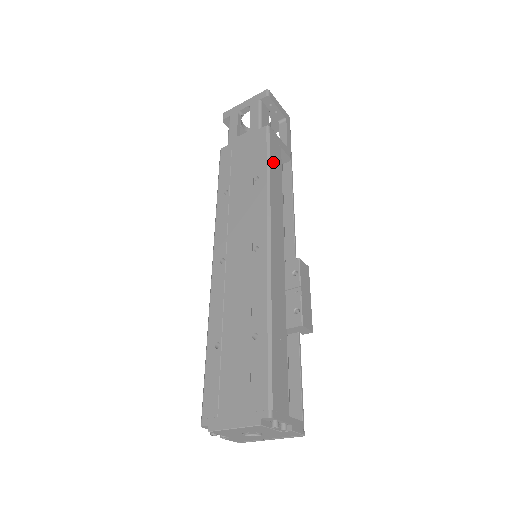
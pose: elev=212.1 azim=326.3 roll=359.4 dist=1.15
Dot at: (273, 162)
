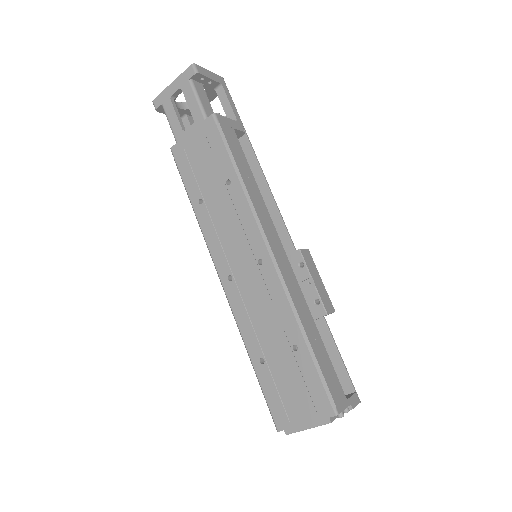
Dot at: (236, 156)
